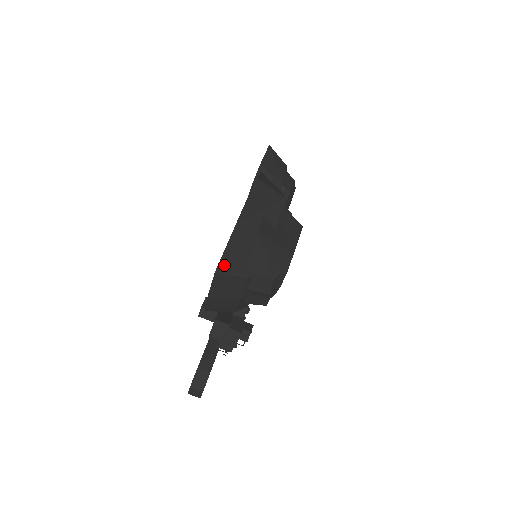
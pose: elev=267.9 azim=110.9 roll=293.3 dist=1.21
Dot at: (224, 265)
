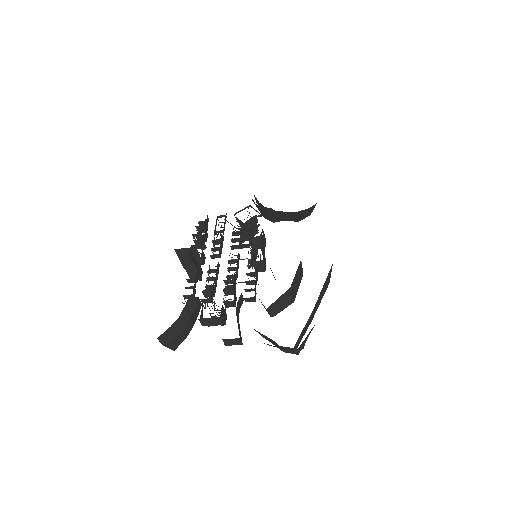
Dot at: (296, 344)
